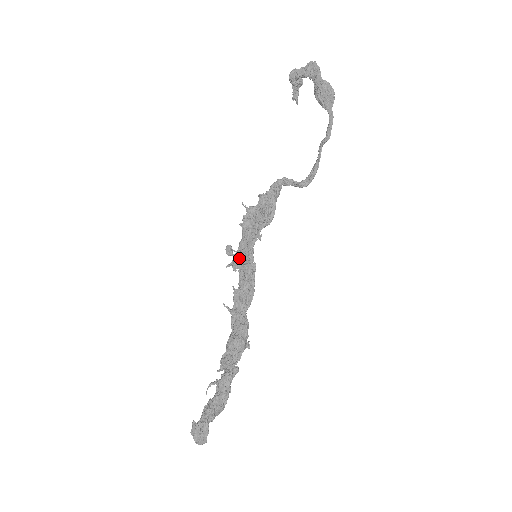
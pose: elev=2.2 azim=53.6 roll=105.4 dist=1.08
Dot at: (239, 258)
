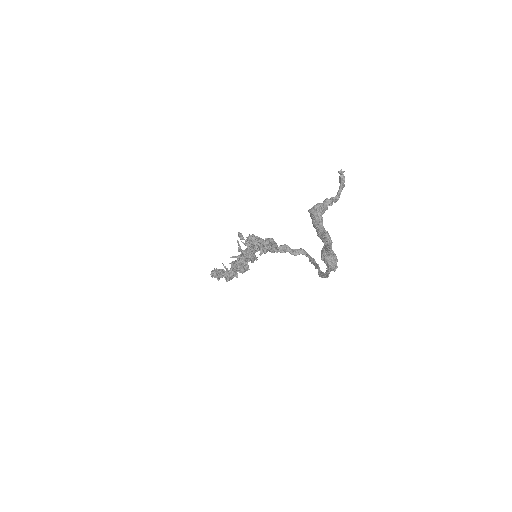
Dot at: (246, 245)
